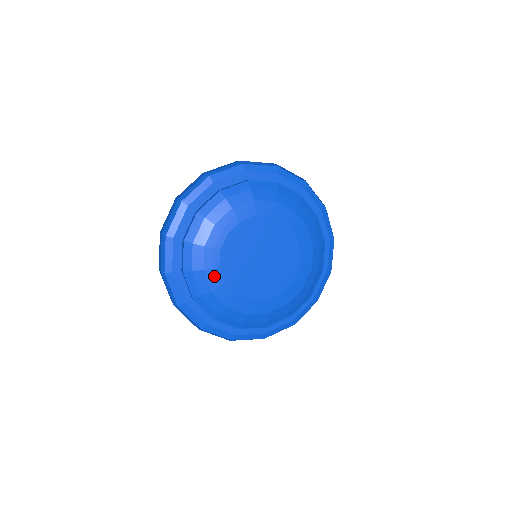
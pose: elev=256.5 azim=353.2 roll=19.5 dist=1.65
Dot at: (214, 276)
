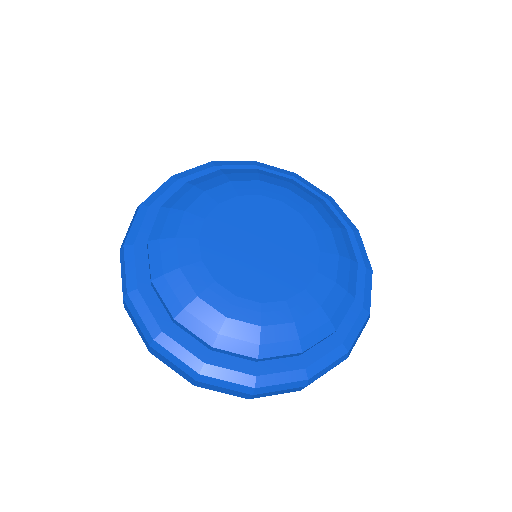
Dot at: (205, 204)
